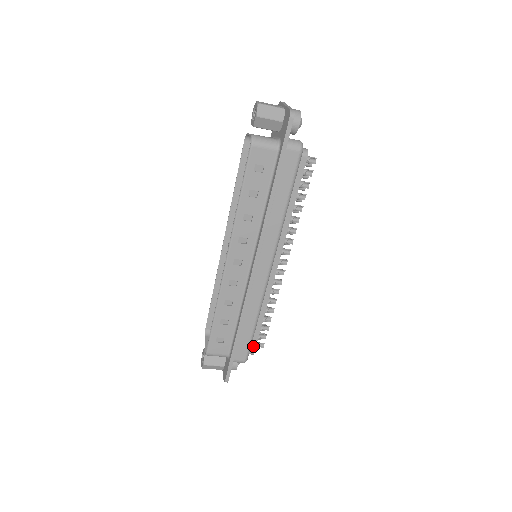
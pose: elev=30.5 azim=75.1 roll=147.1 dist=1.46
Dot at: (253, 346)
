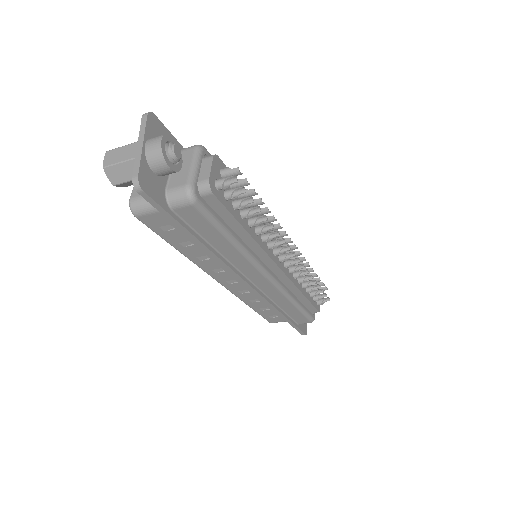
Dot at: (313, 309)
